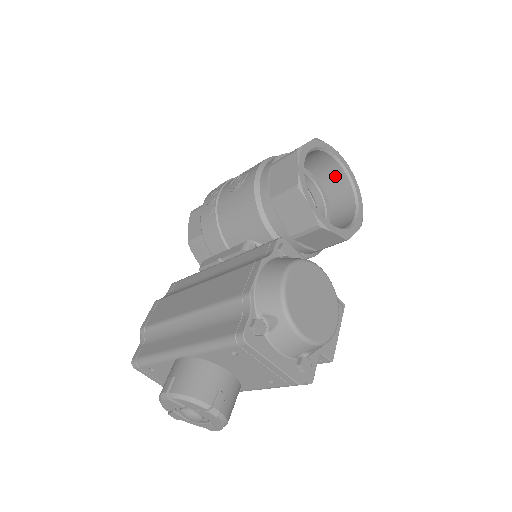
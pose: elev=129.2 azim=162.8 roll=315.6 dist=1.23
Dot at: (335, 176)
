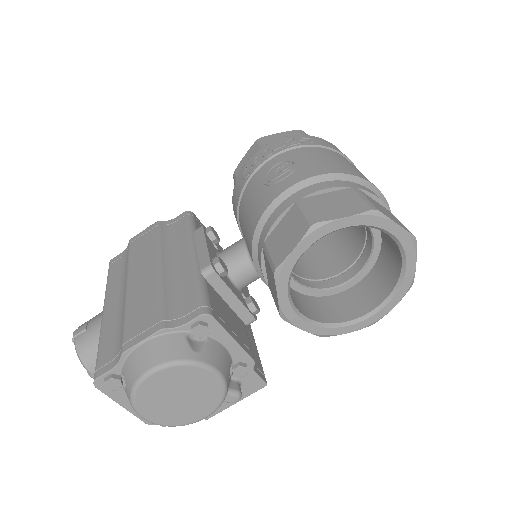
Dot at: (394, 250)
